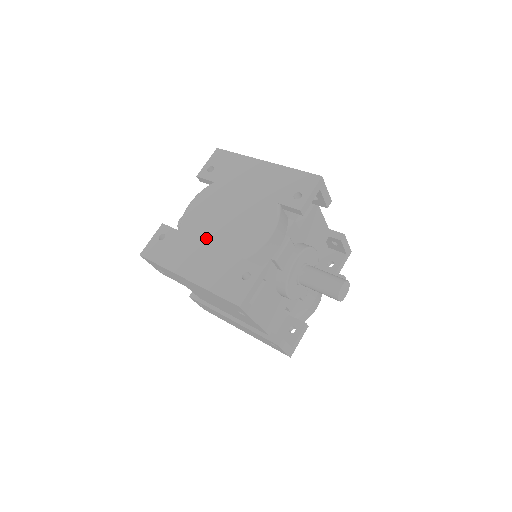
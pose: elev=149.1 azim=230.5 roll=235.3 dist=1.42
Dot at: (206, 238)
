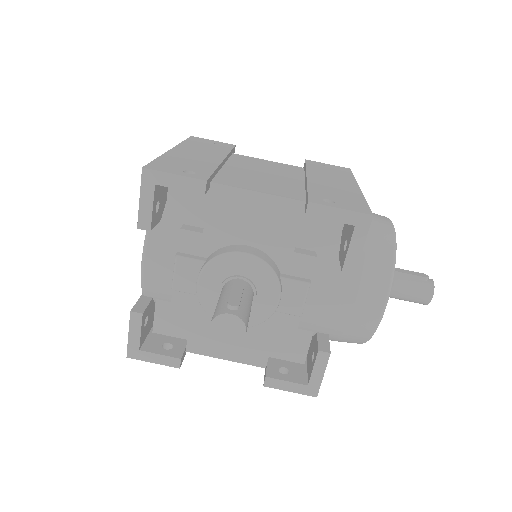
Dot at: occluded
